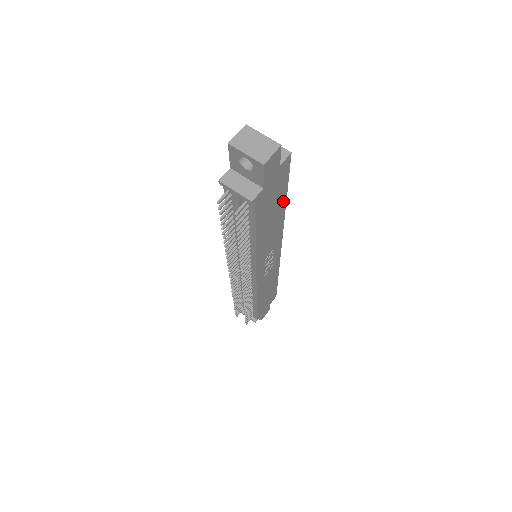
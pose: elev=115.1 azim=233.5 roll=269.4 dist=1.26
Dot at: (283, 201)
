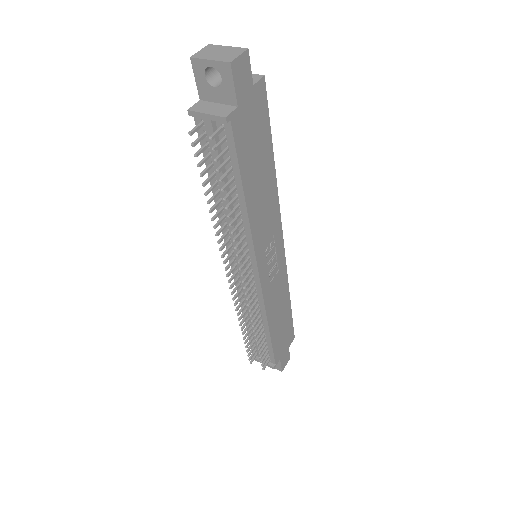
Dot at: (270, 157)
